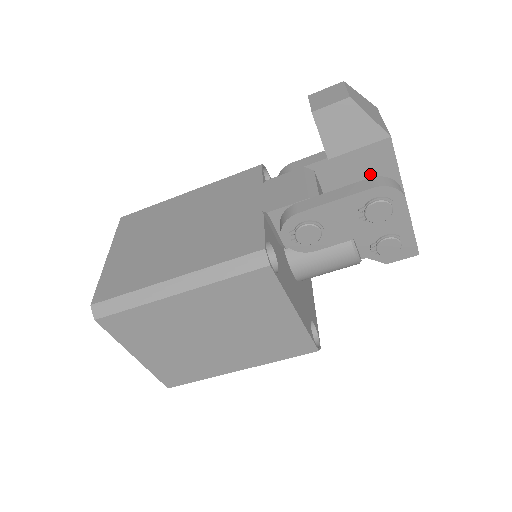
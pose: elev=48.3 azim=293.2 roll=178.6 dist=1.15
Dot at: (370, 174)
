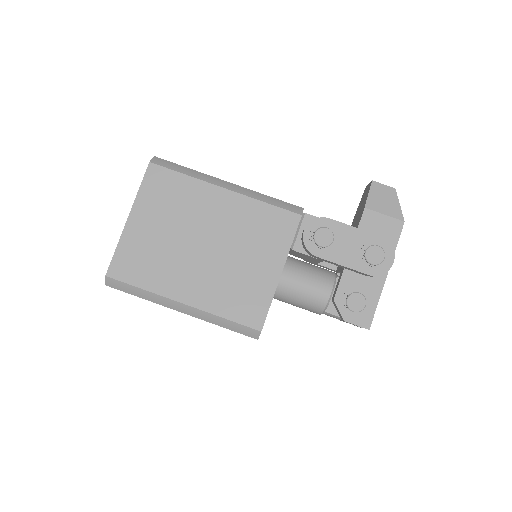
Dot at: occluded
